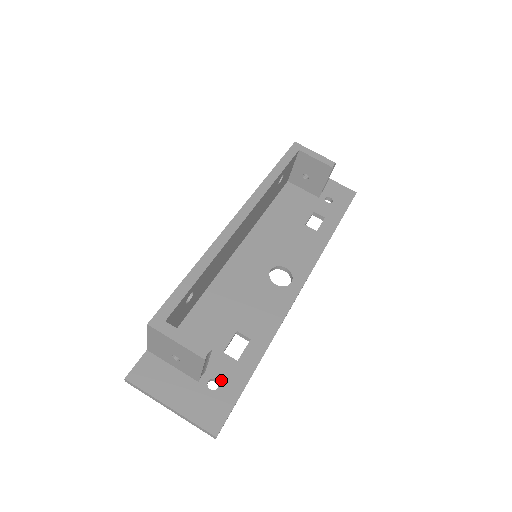
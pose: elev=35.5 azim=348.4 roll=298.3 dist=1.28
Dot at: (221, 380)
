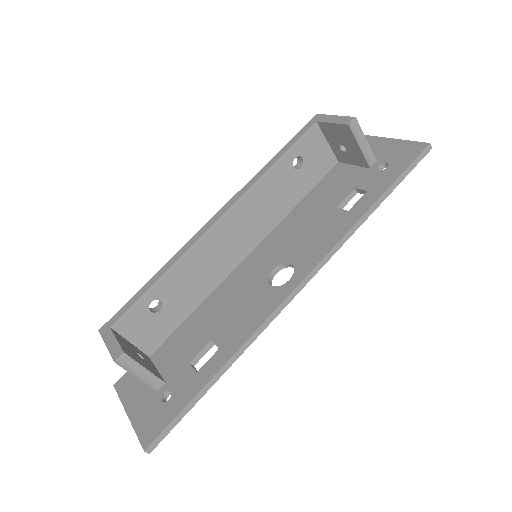
Dot at: (174, 392)
